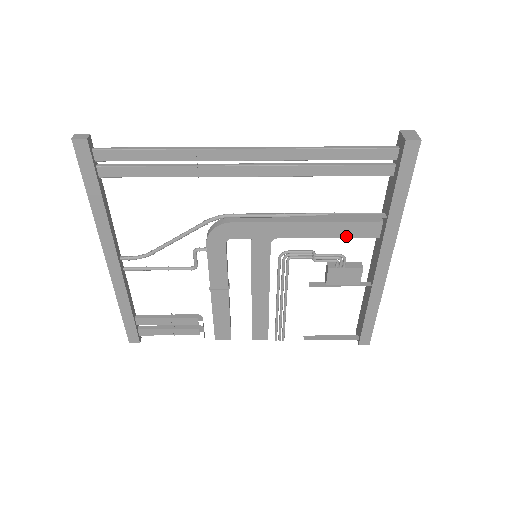
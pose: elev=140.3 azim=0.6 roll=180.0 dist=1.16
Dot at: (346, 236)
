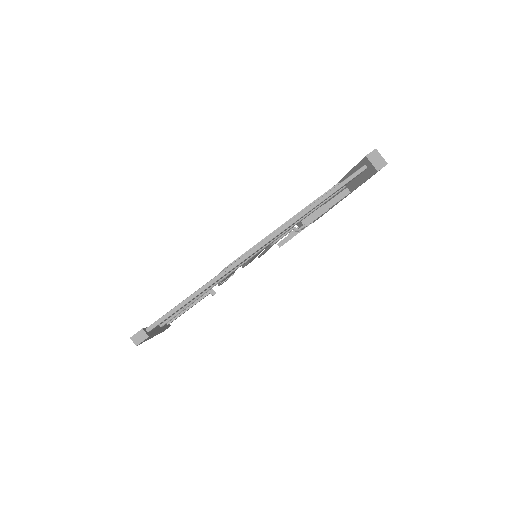
Dot at: occluded
